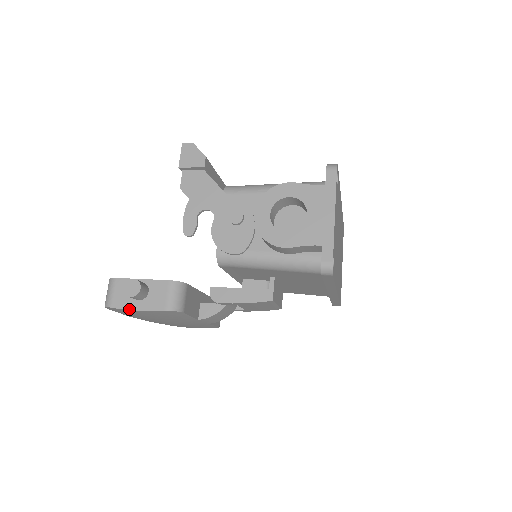
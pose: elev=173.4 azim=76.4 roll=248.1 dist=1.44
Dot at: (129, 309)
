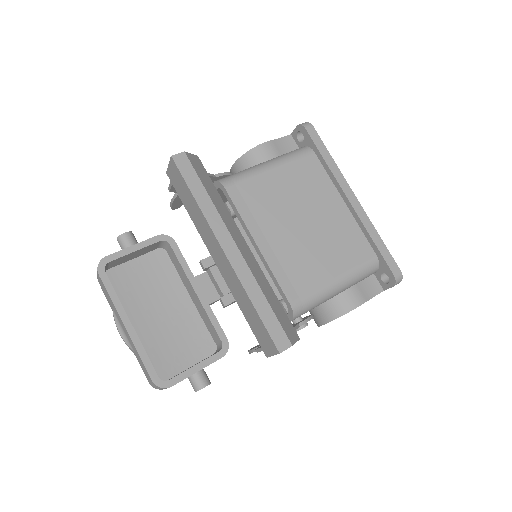
Dot at: occluded
